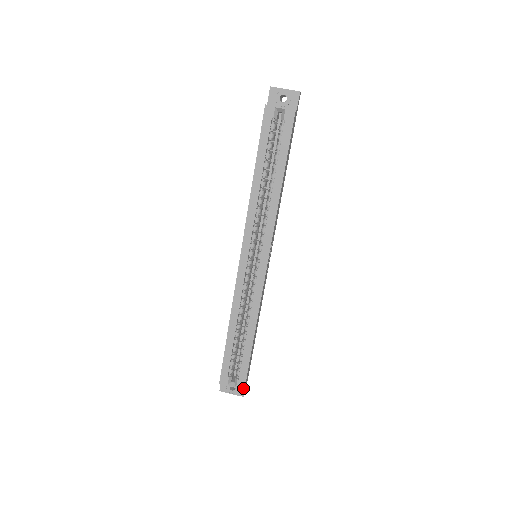
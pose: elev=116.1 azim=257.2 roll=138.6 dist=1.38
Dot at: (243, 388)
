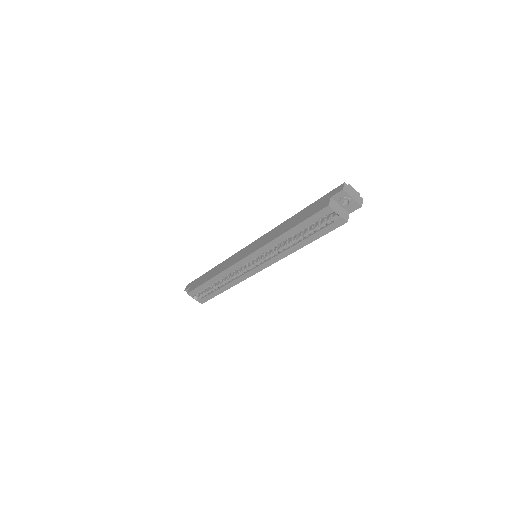
Dot at: (202, 303)
